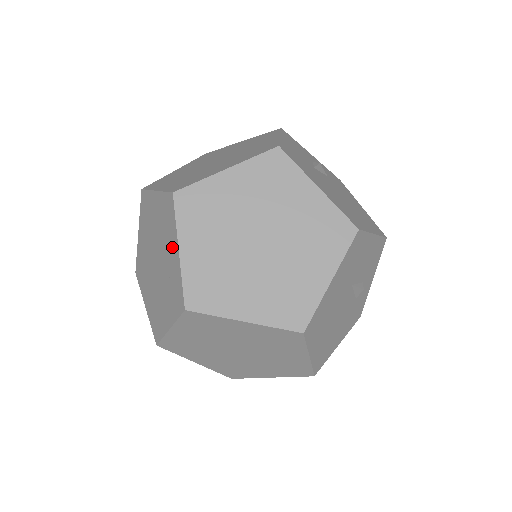
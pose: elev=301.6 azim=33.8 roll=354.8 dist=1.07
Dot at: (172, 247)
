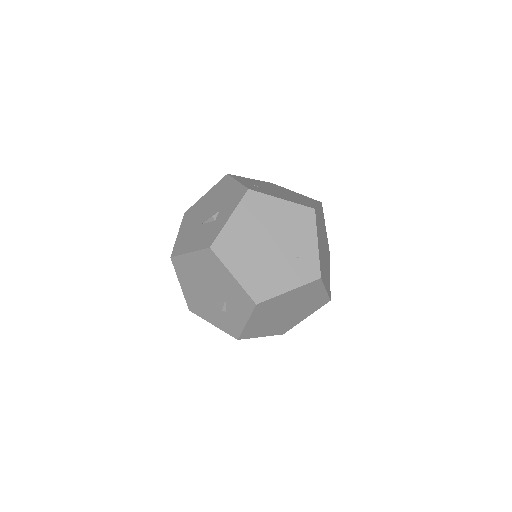
Dot at: (307, 240)
